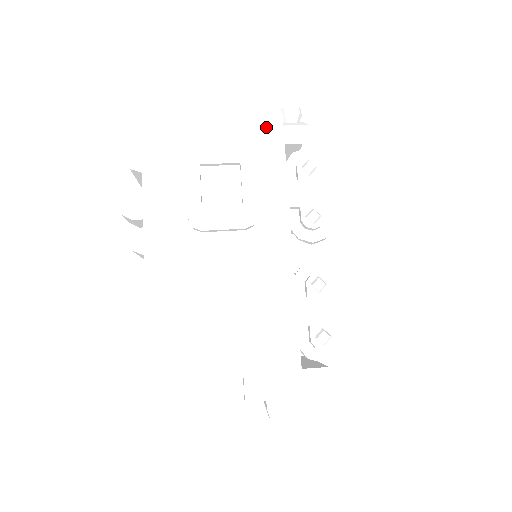
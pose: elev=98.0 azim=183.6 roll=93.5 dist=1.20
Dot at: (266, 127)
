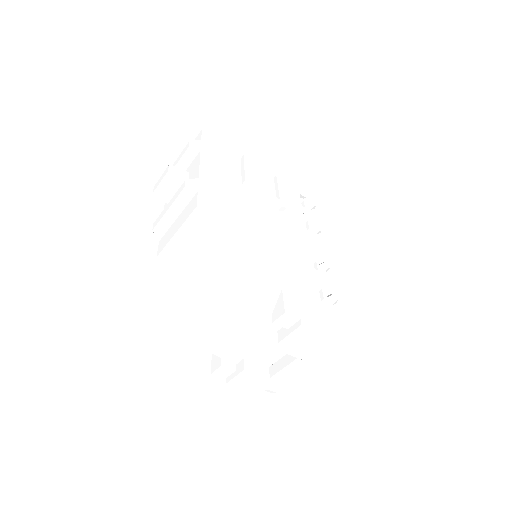
Dot at: (287, 172)
